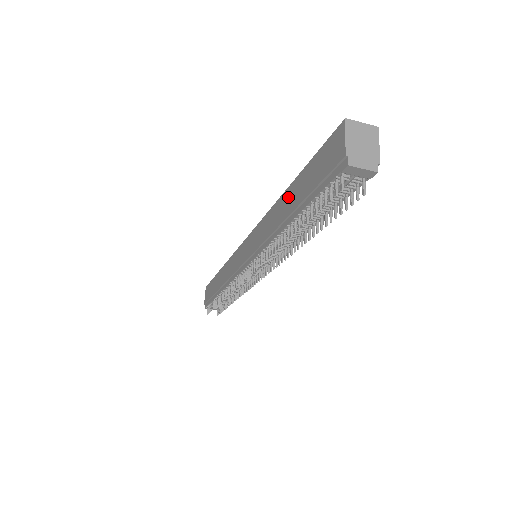
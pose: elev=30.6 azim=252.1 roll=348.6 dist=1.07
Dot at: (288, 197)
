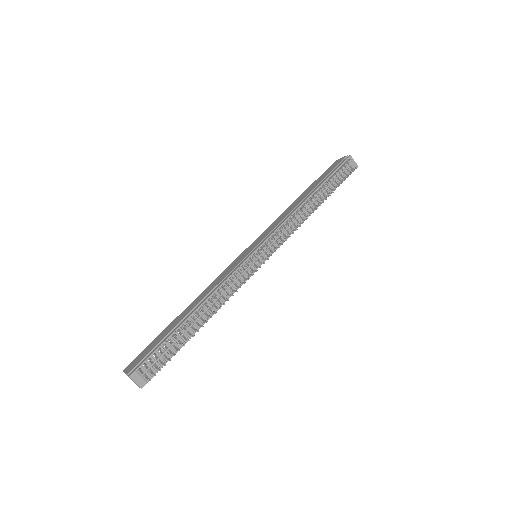
Dot at: (303, 195)
